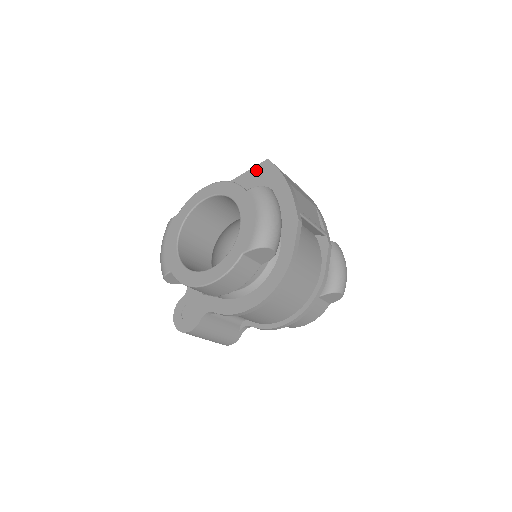
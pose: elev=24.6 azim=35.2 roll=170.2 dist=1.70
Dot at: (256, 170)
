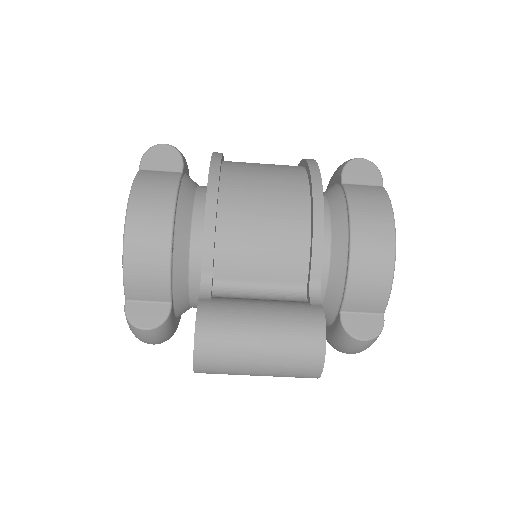
Dot at: occluded
